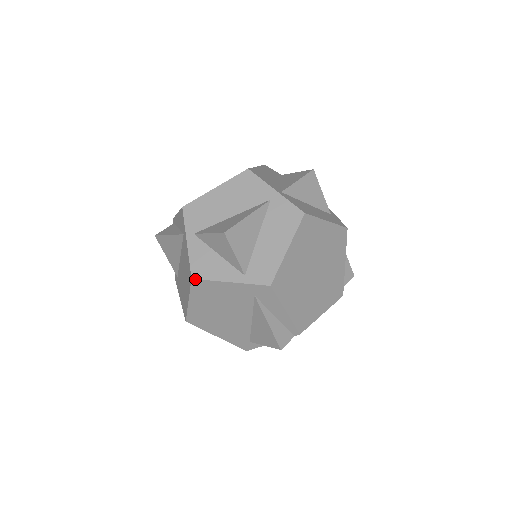
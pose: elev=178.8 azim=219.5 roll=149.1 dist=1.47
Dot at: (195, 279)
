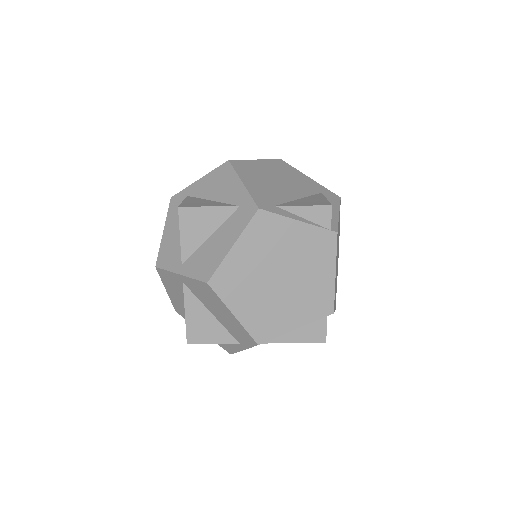
Dot at: (283, 161)
